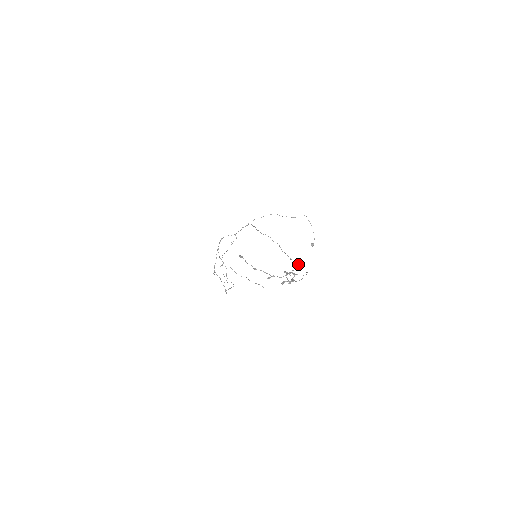
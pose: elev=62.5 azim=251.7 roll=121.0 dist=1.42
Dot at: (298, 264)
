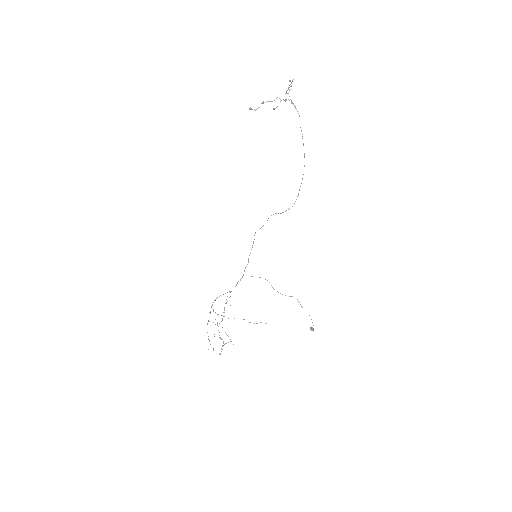
Dot at: occluded
